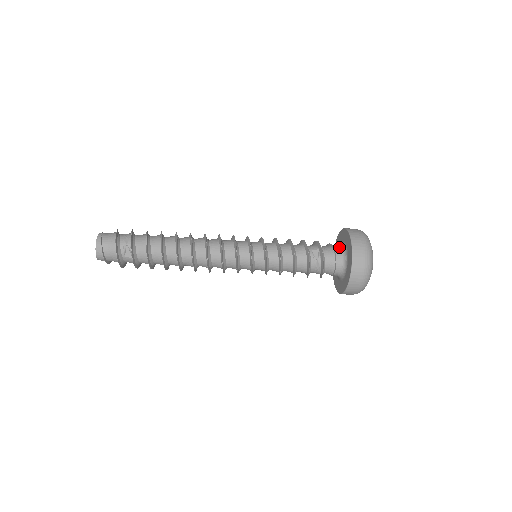
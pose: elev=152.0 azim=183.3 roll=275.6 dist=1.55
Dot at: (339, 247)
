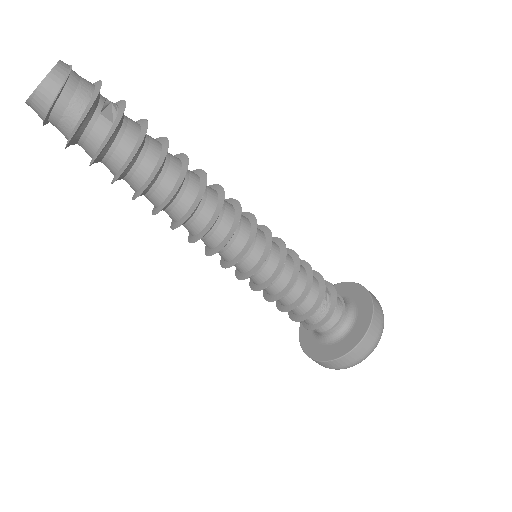
Dot at: occluded
